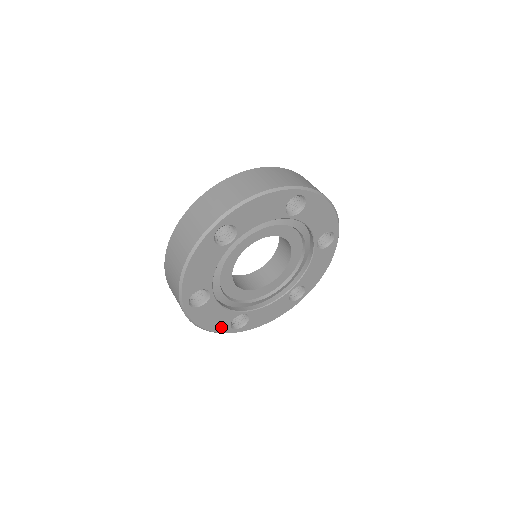
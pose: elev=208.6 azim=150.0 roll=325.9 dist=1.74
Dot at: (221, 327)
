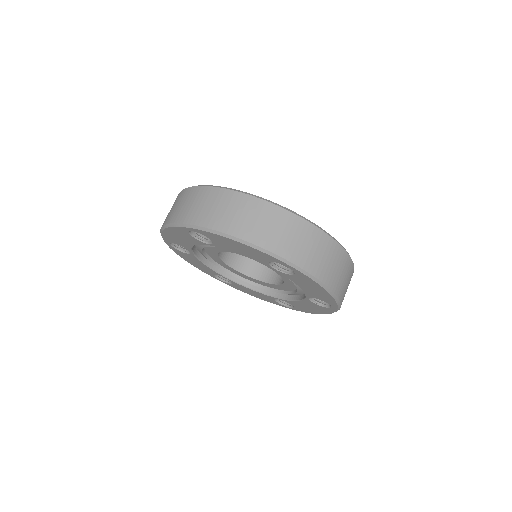
Dot at: (169, 238)
